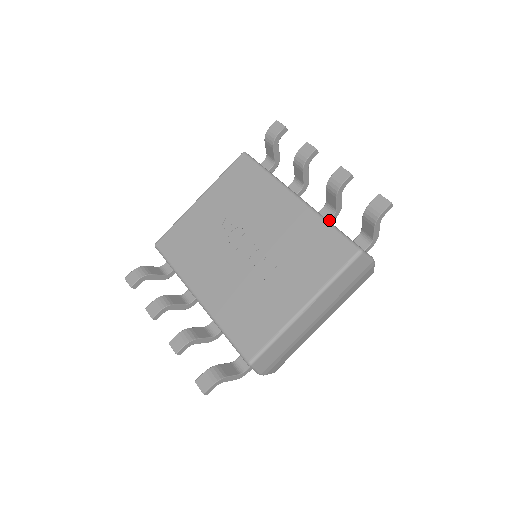
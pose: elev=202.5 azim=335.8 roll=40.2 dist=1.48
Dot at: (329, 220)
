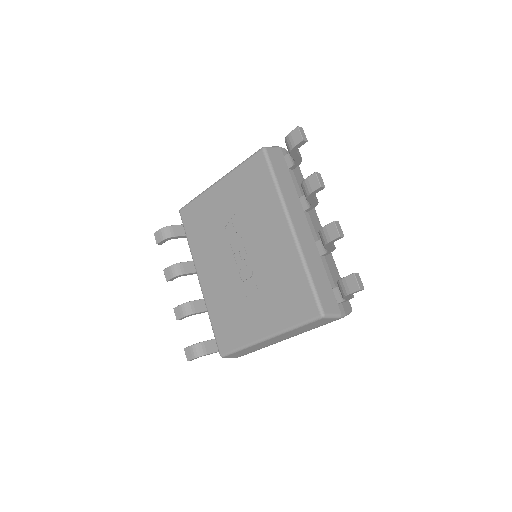
Dot at: (321, 255)
